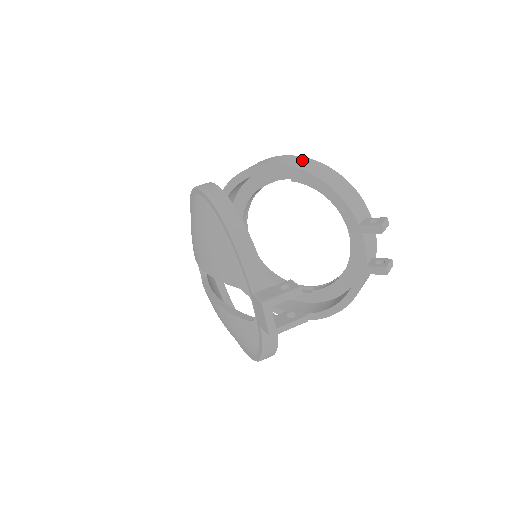
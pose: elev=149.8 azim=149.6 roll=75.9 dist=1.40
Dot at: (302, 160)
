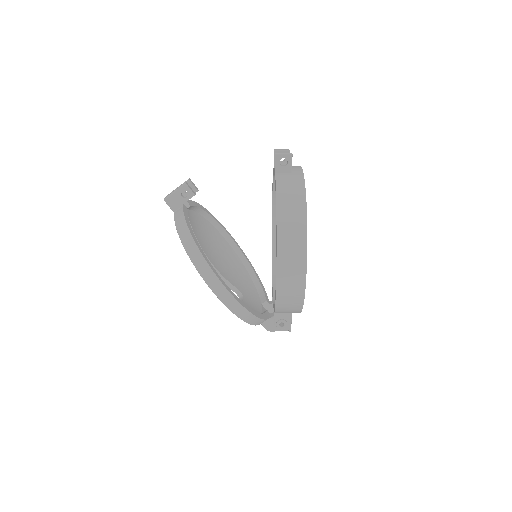
Dot at: occluded
